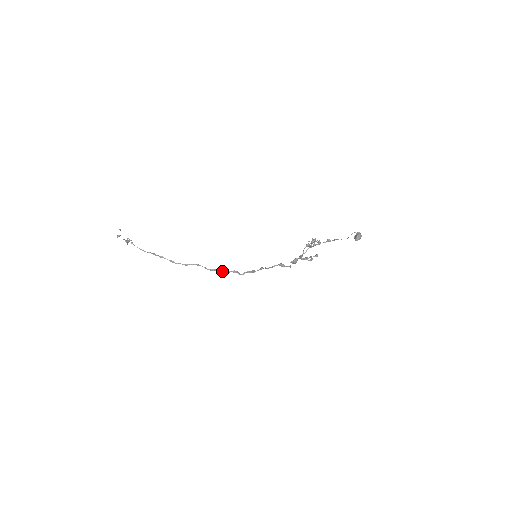
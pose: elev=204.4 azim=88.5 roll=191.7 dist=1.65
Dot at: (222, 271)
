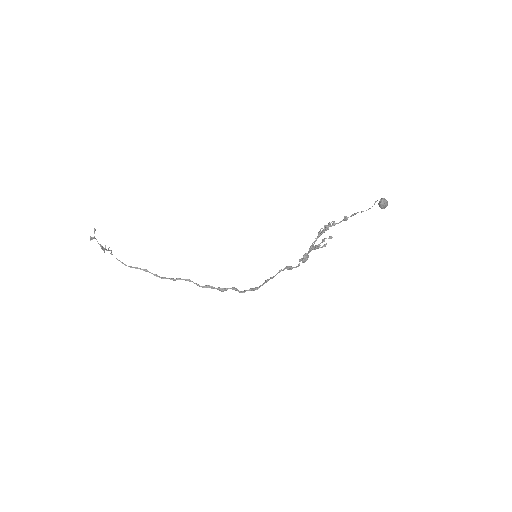
Dot at: (218, 288)
